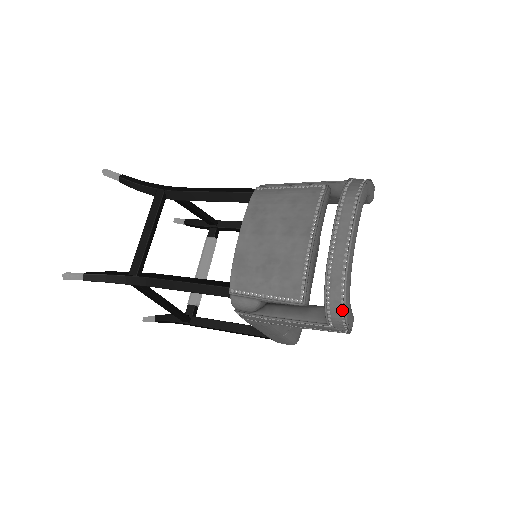
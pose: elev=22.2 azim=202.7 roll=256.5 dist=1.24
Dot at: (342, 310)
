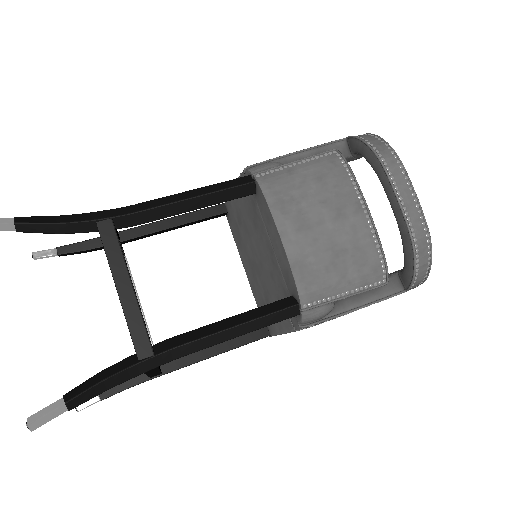
Dot at: (427, 271)
